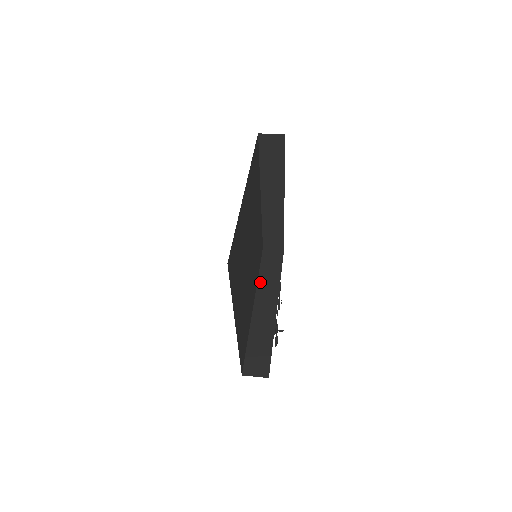
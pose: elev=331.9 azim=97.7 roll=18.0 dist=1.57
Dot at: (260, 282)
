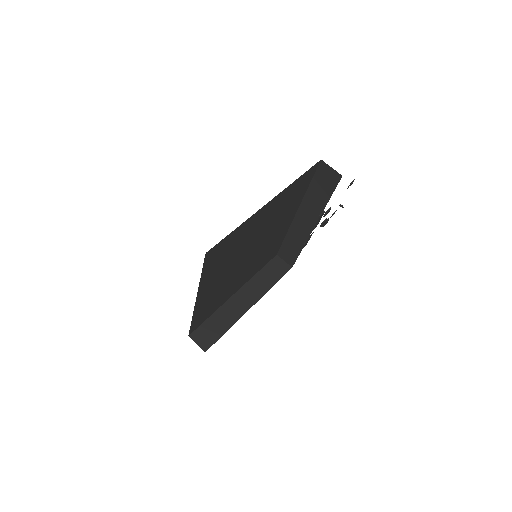
Dot at: (306, 198)
